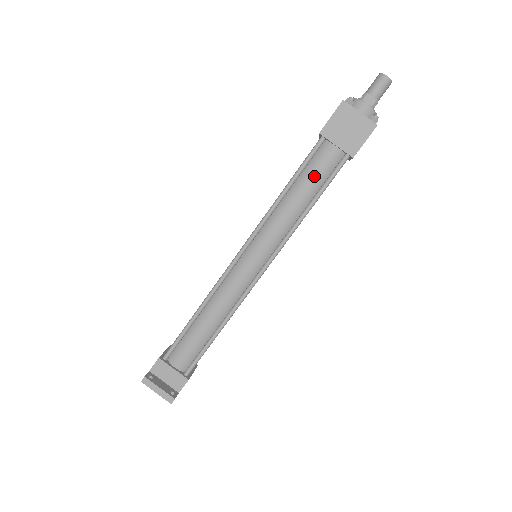
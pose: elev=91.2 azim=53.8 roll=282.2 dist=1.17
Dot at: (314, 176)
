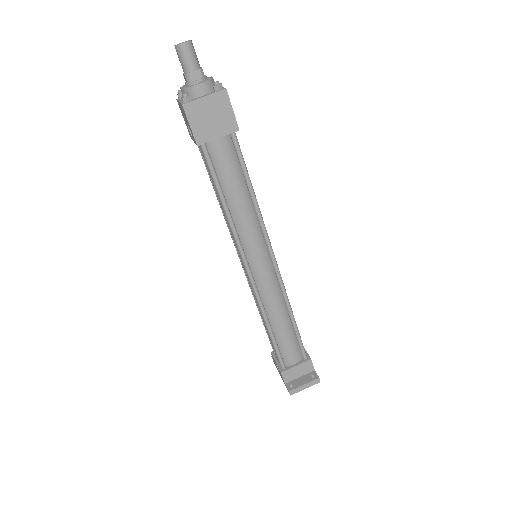
Dot at: (230, 173)
